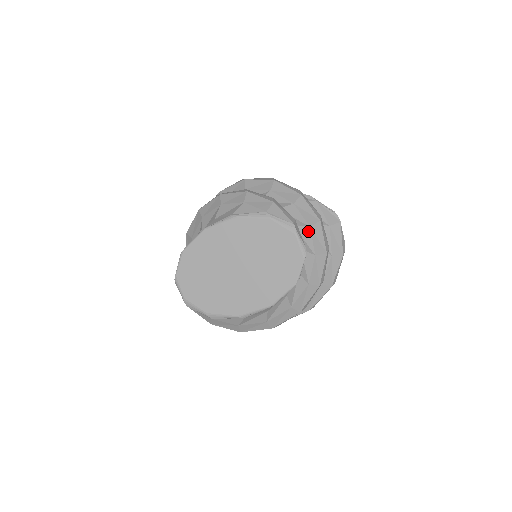
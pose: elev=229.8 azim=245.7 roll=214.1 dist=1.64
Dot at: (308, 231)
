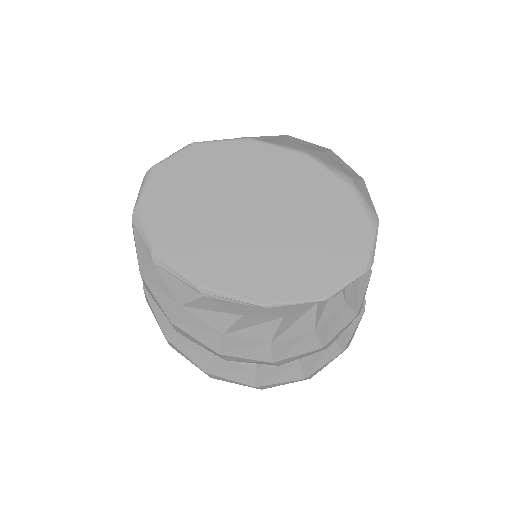
Dot at: occluded
